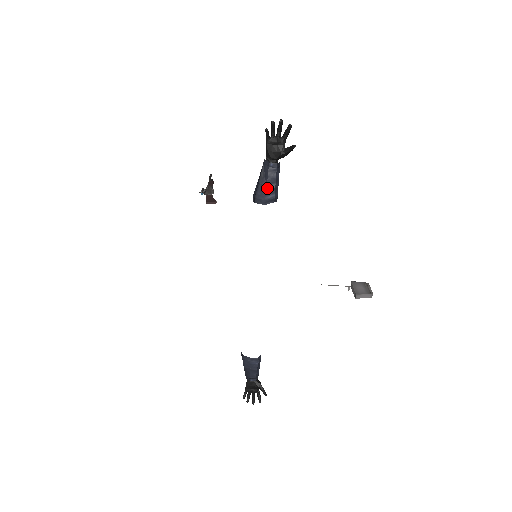
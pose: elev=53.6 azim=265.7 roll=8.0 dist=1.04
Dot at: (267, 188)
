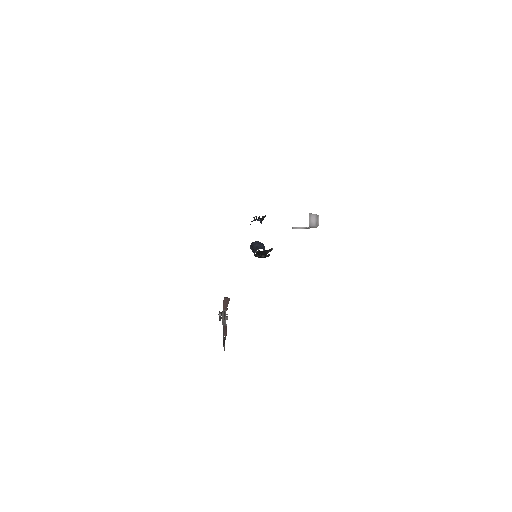
Dot at: (256, 219)
